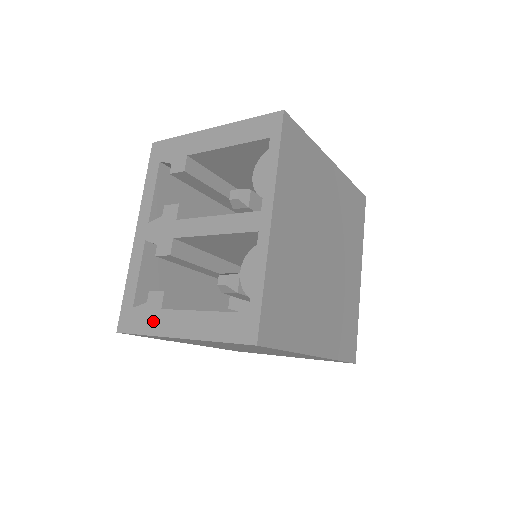
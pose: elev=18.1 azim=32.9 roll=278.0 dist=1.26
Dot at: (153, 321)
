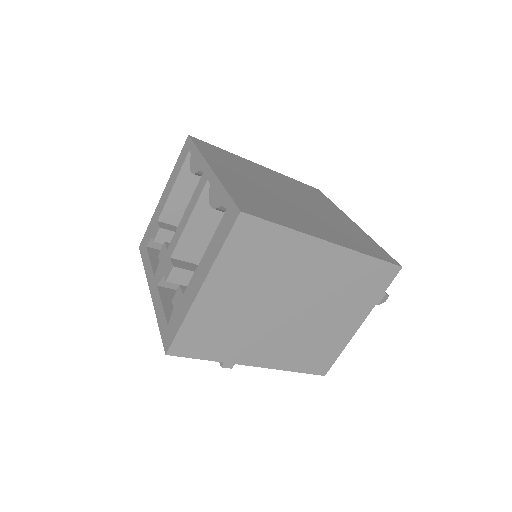
Dot at: (182, 308)
